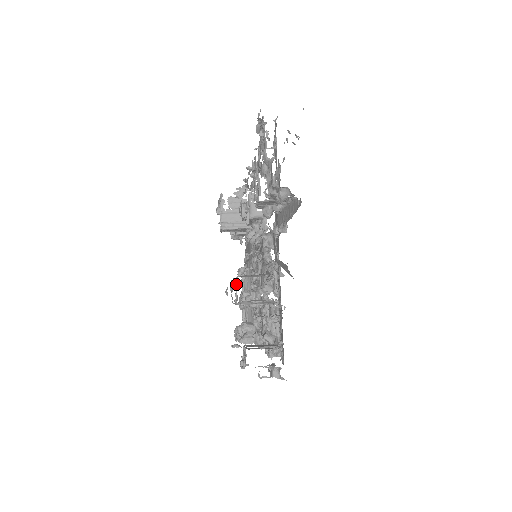
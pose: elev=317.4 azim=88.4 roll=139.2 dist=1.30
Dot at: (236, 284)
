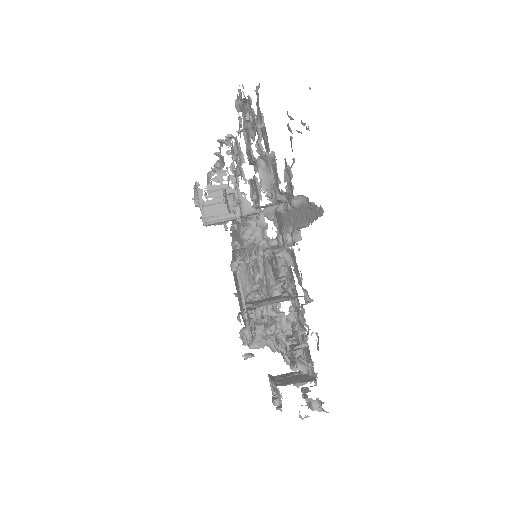
Dot at: occluded
